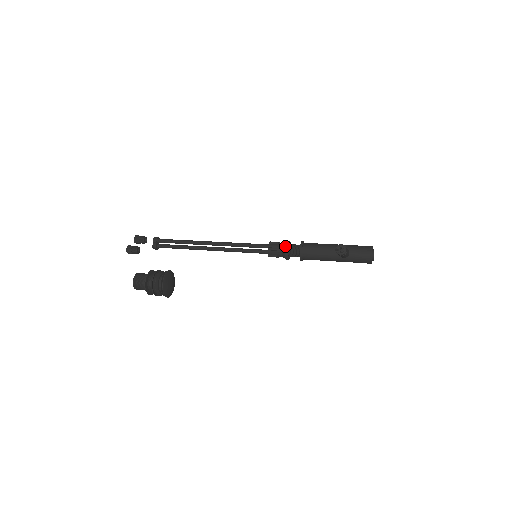
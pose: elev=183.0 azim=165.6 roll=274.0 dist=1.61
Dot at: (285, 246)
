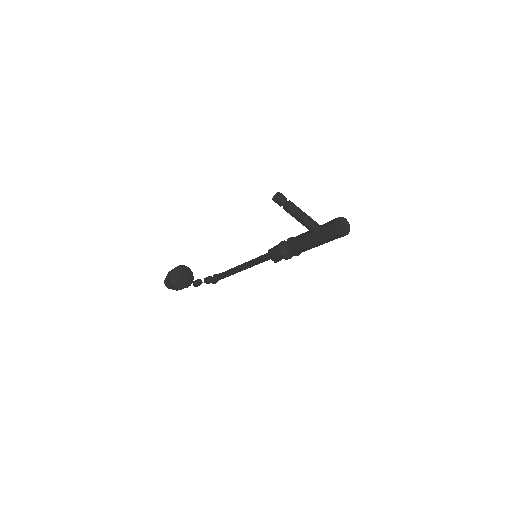
Dot at: (279, 243)
